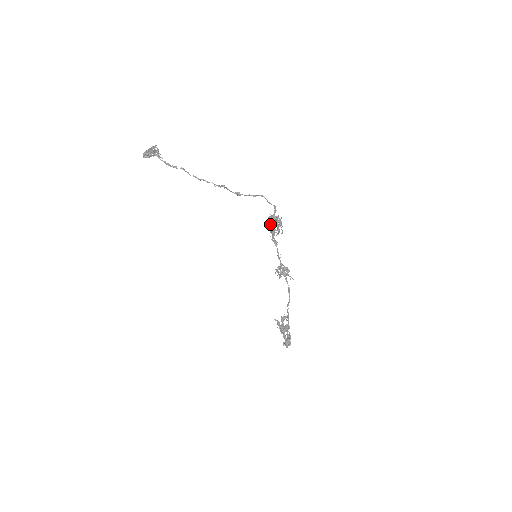
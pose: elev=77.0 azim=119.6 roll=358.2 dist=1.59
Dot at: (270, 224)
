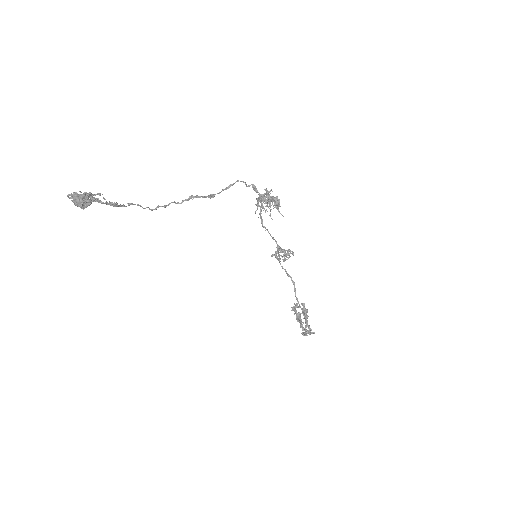
Dot at: (267, 201)
